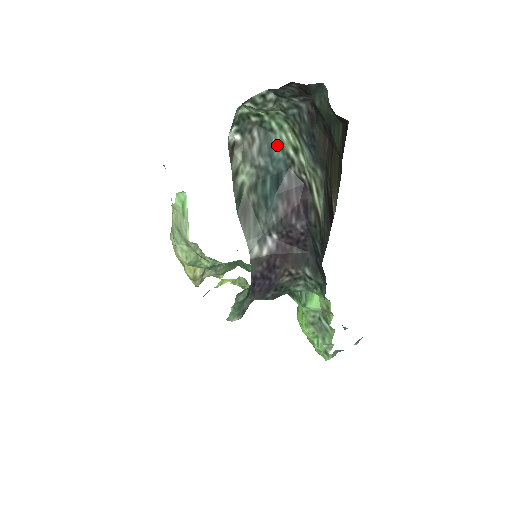
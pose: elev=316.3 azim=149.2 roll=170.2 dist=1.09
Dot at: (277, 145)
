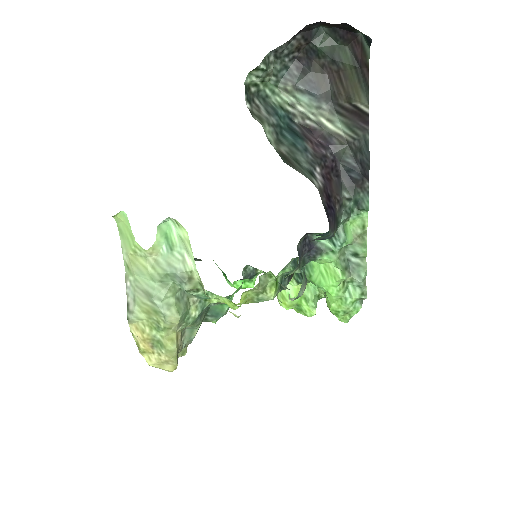
Dot at: (277, 106)
